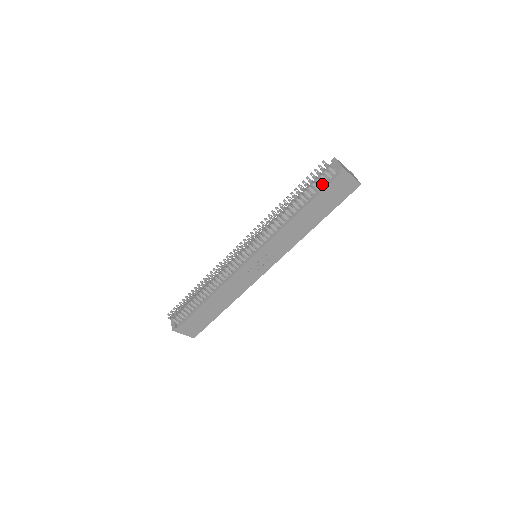
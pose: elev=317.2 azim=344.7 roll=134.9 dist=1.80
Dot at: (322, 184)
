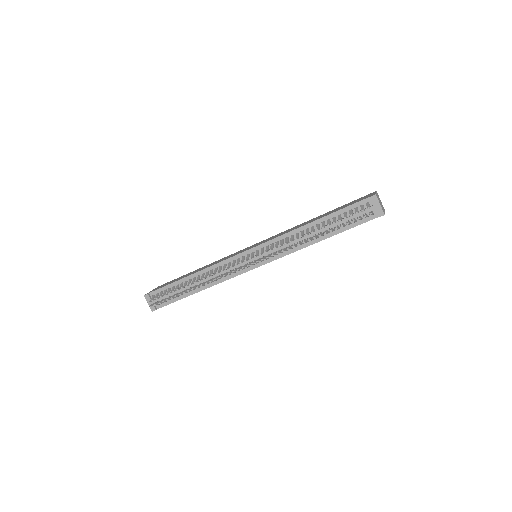
Dot at: (356, 221)
